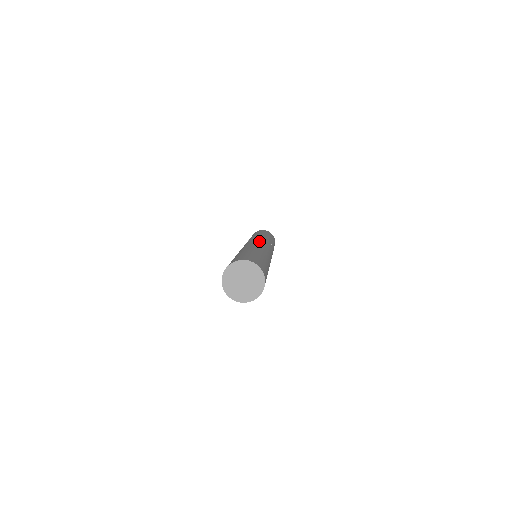
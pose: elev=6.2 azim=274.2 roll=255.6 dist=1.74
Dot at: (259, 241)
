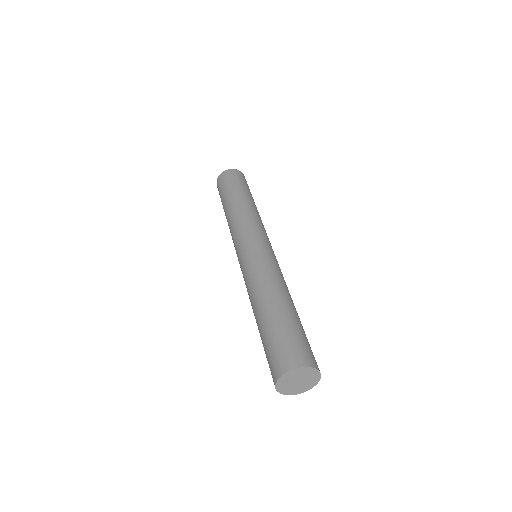
Dot at: (269, 247)
